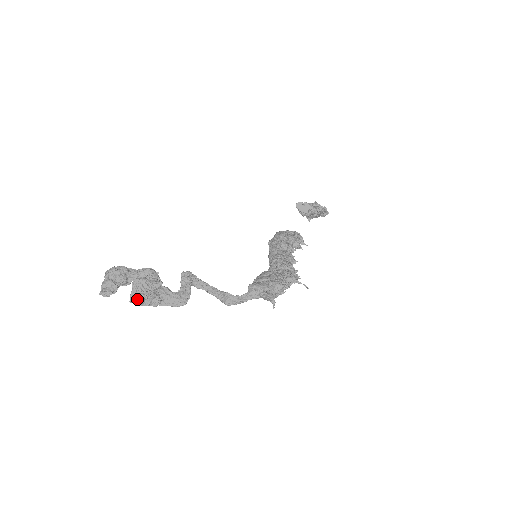
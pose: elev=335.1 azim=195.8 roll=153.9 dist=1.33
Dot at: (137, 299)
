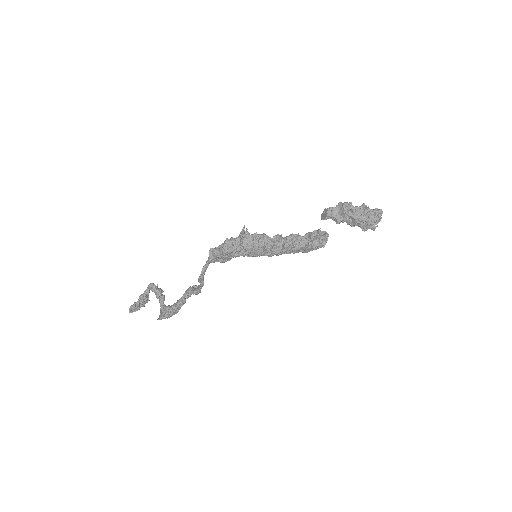
Dot at: (161, 316)
